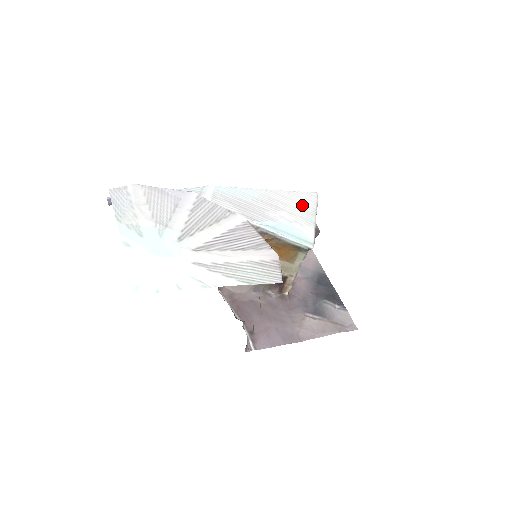
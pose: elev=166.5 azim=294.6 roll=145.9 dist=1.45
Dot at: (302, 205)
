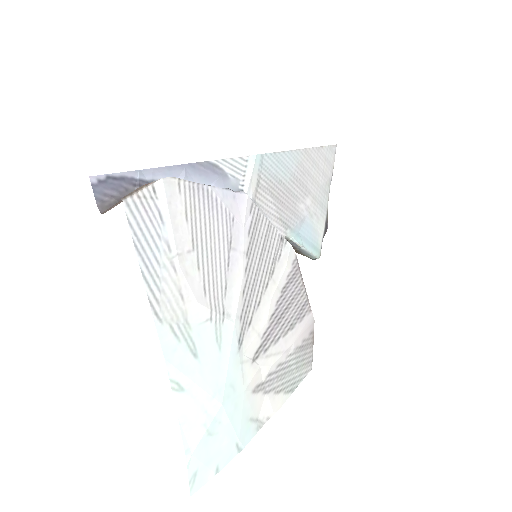
Dot at: (324, 176)
